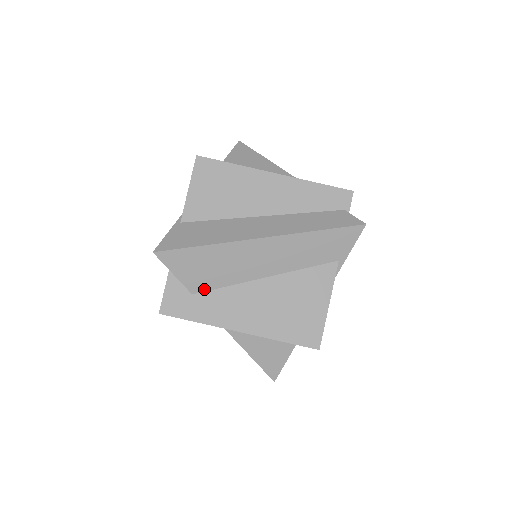
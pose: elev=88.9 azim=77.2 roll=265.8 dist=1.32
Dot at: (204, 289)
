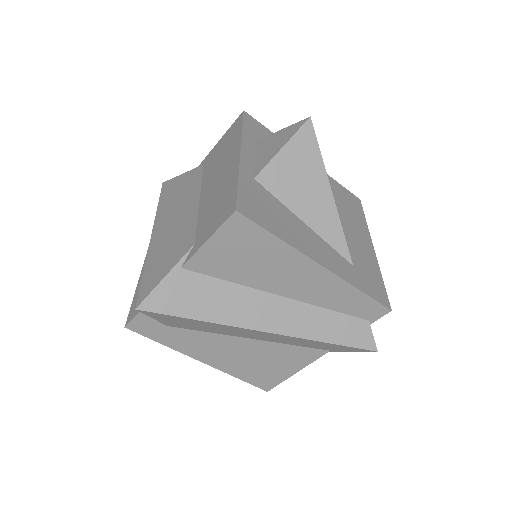
Dot at: (182, 327)
